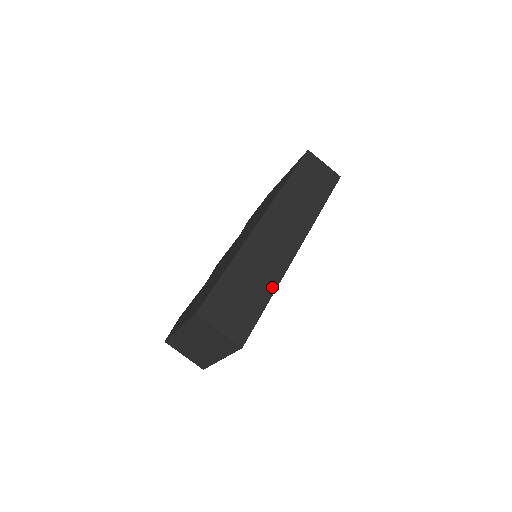
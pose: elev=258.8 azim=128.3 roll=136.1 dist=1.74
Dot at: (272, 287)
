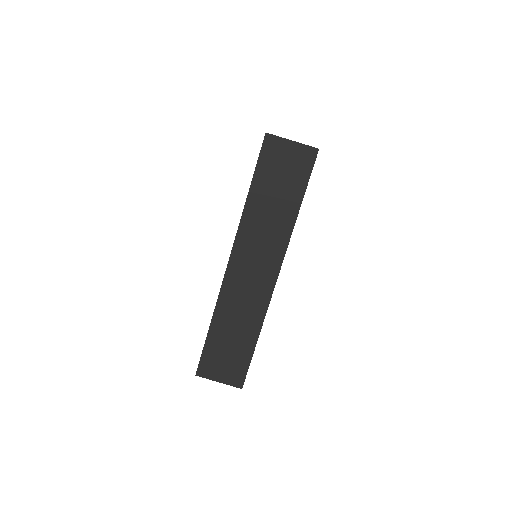
Dot at: (257, 329)
